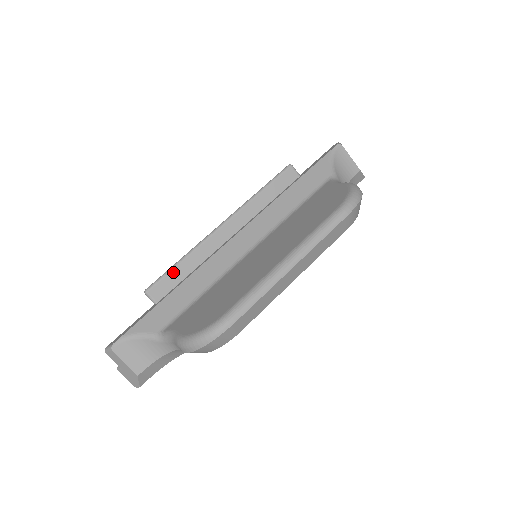
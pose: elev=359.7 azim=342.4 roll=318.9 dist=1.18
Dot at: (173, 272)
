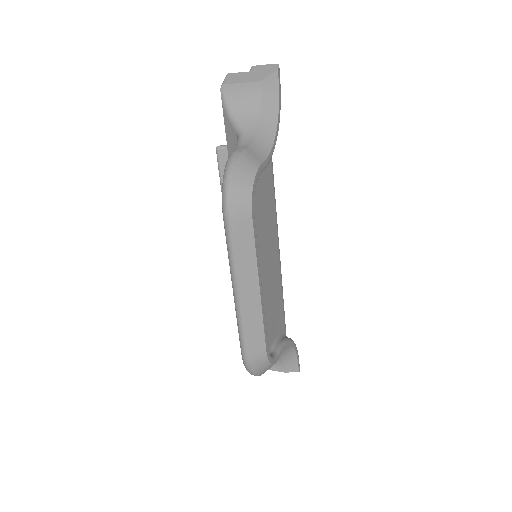
Dot at: occluded
